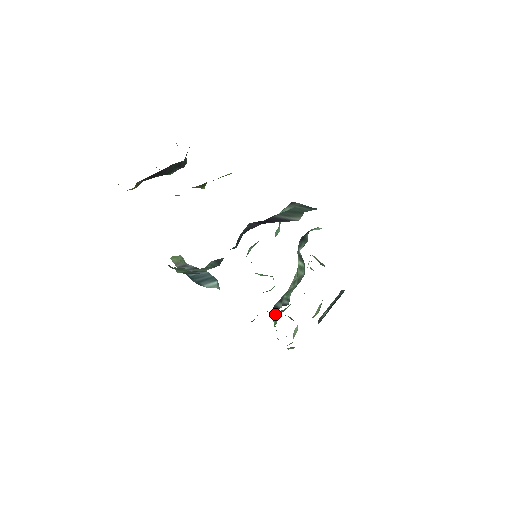
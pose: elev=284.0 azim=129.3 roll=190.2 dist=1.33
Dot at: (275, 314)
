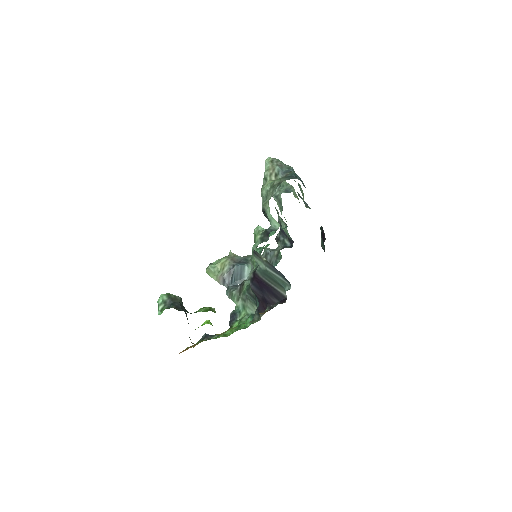
Dot at: (274, 199)
